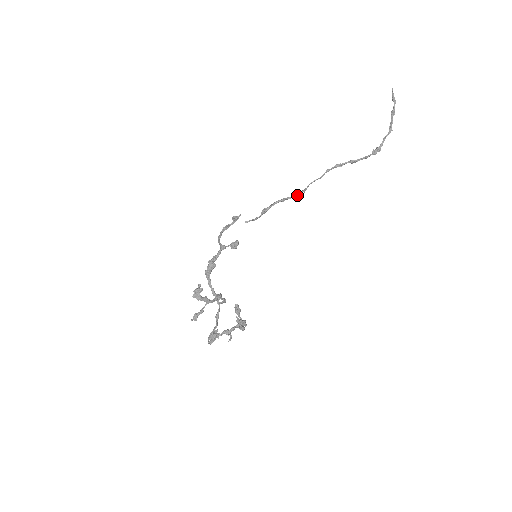
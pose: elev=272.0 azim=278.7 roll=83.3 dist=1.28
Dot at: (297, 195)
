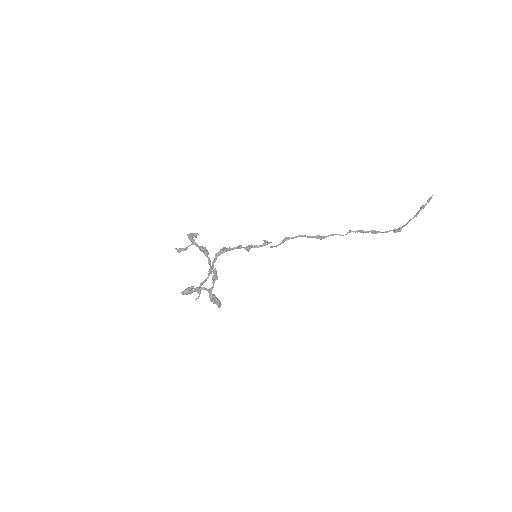
Dot at: (315, 237)
